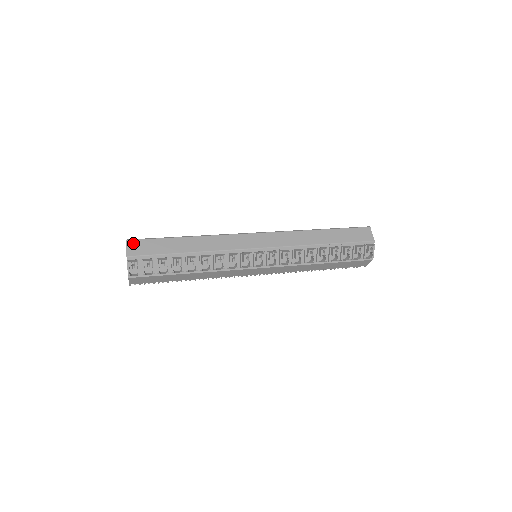
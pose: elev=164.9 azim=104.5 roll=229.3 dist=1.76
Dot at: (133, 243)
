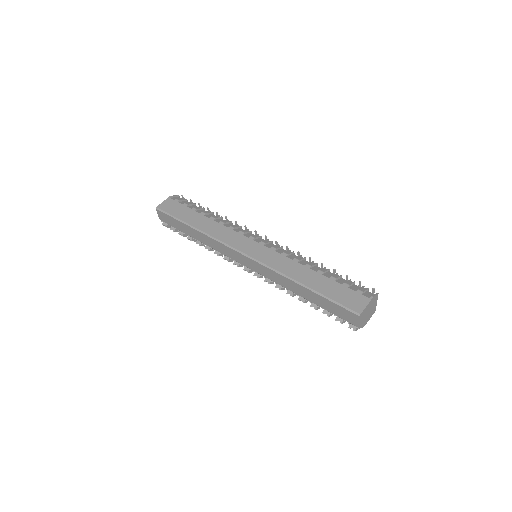
Dot at: (160, 213)
